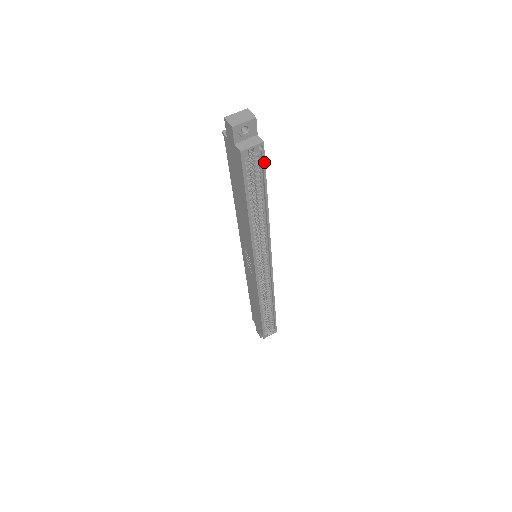
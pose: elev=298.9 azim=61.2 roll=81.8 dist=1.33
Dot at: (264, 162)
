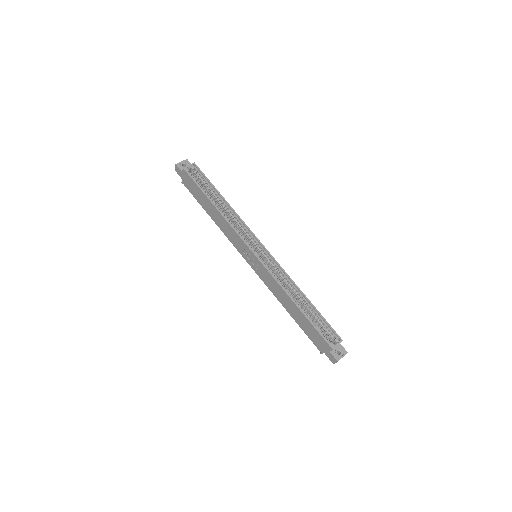
Dot at: (202, 173)
